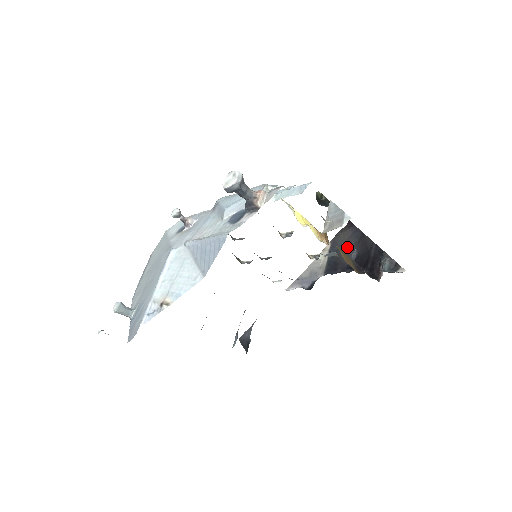
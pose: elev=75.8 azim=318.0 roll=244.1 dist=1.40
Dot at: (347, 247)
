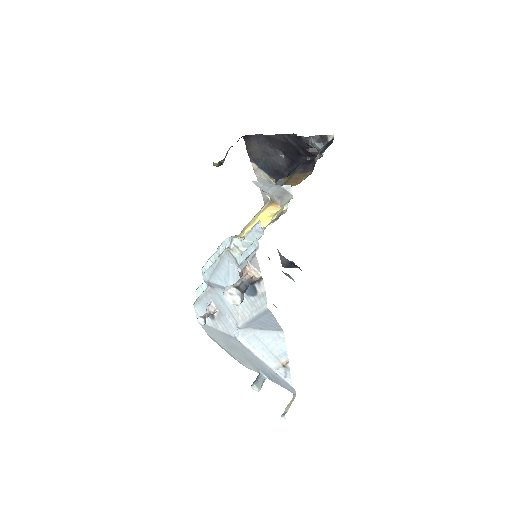
Dot at: (268, 155)
